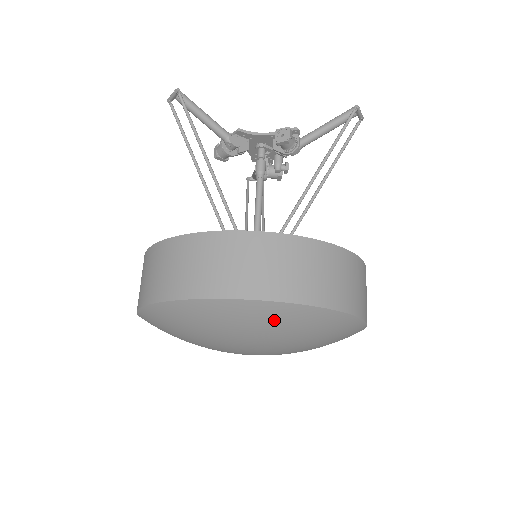
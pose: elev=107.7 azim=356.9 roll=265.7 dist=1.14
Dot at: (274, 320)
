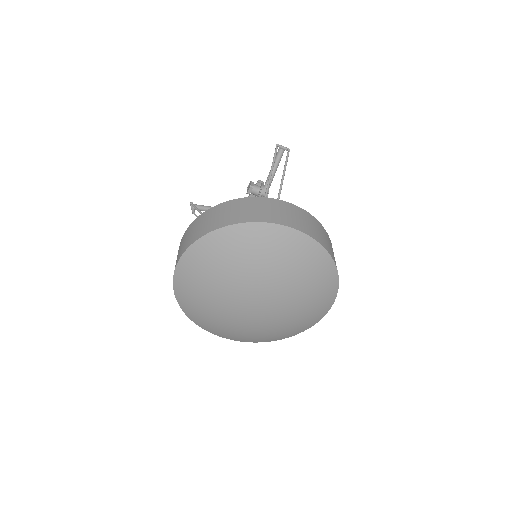
Dot at: (220, 249)
